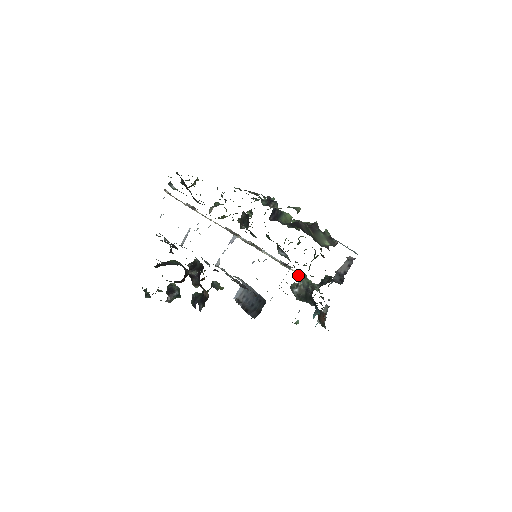
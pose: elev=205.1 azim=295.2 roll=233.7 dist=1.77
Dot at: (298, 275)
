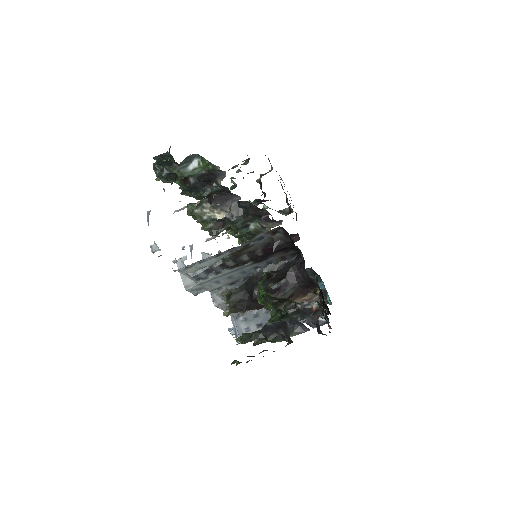
Dot at: occluded
